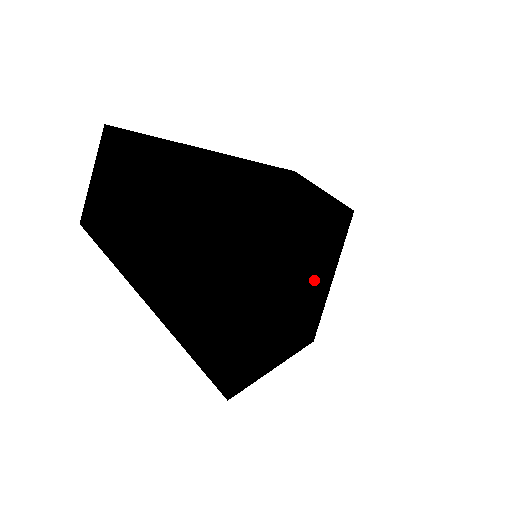
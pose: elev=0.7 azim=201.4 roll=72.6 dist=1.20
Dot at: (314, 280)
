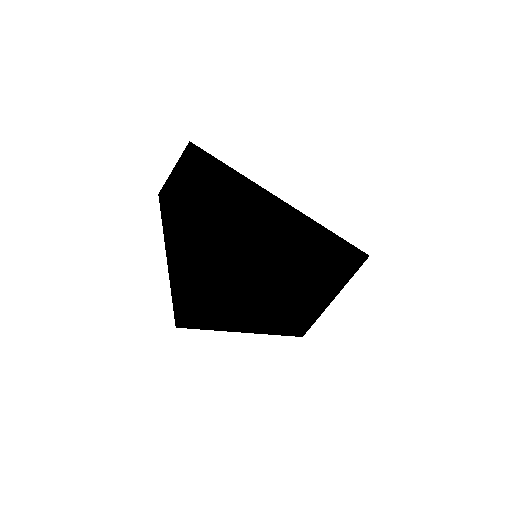
Dot at: (296, 290)
